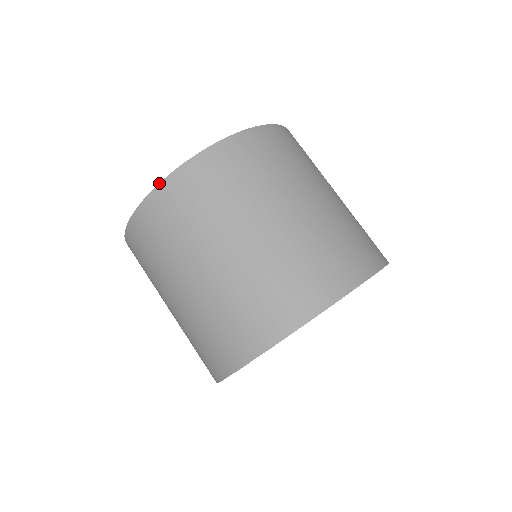
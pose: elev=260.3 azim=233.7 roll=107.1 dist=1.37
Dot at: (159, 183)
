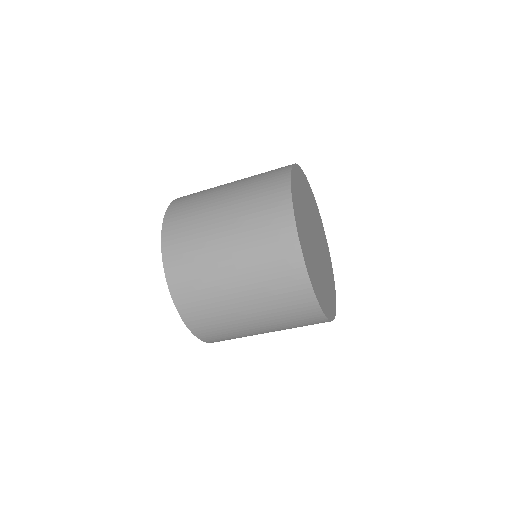
Dot at: (163, 222)
